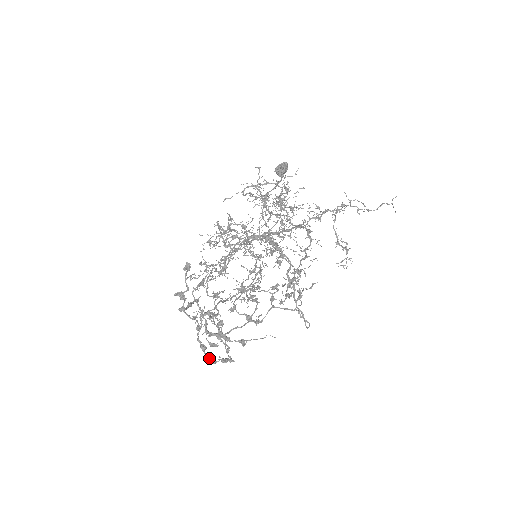
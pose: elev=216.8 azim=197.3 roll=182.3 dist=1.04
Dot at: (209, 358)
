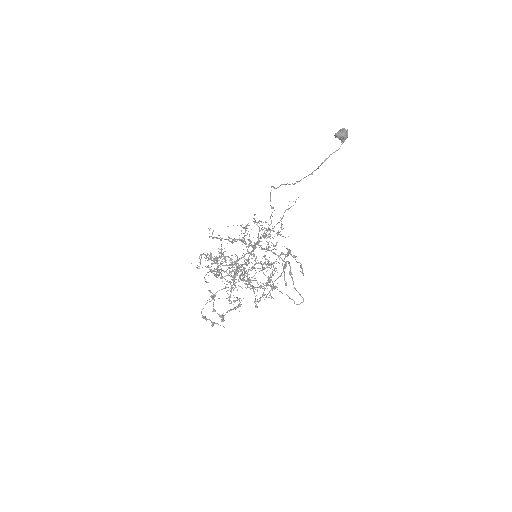
Dot at: occluded
